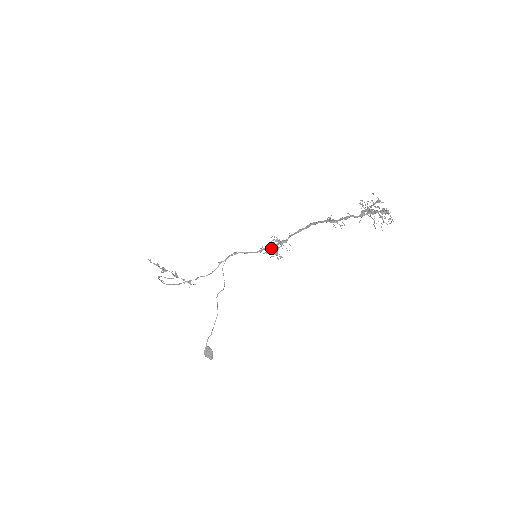
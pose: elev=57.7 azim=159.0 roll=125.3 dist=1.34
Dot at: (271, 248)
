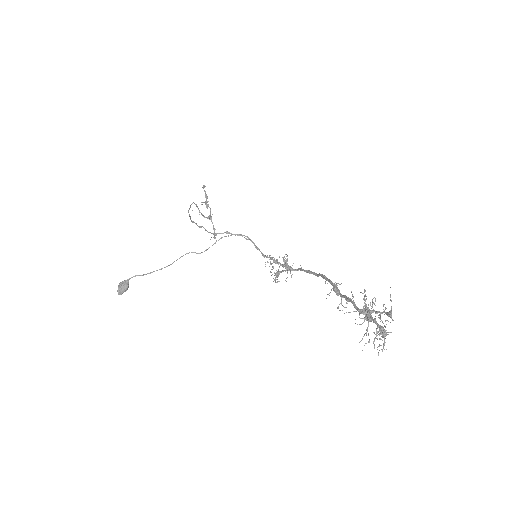
Dot at: occluded
